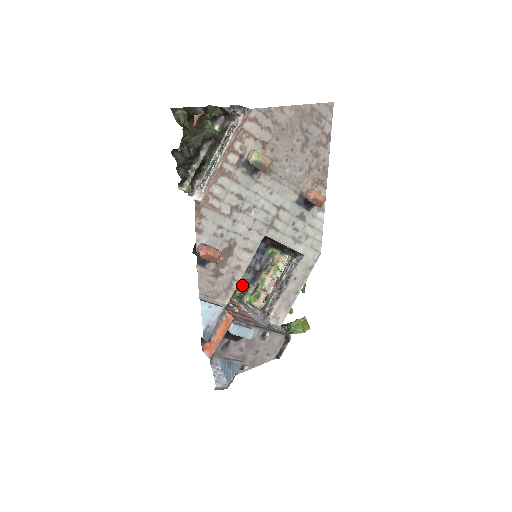
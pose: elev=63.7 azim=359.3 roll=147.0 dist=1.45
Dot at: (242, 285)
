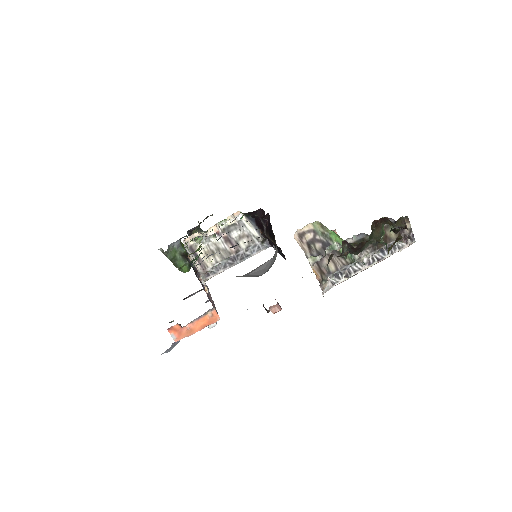
Dot at: occluded
